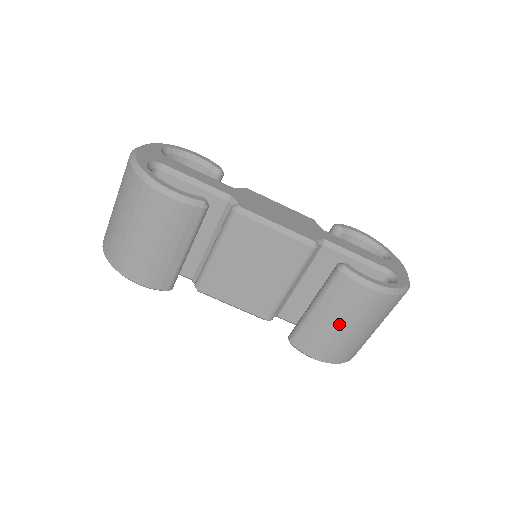
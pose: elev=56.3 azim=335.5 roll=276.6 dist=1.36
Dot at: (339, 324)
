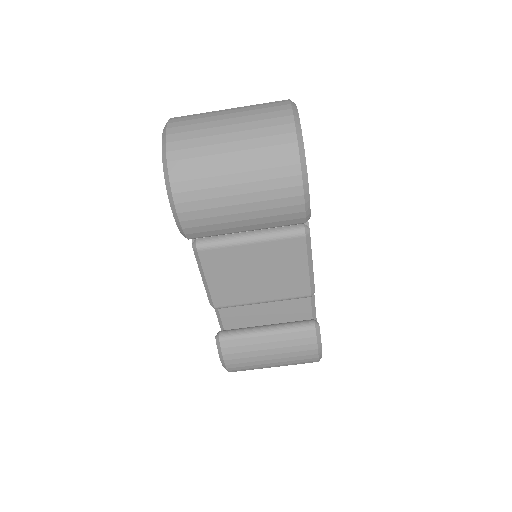
Dot at: (272, 356)
